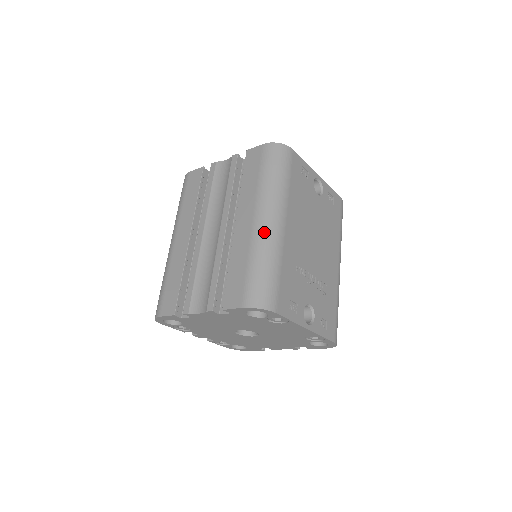
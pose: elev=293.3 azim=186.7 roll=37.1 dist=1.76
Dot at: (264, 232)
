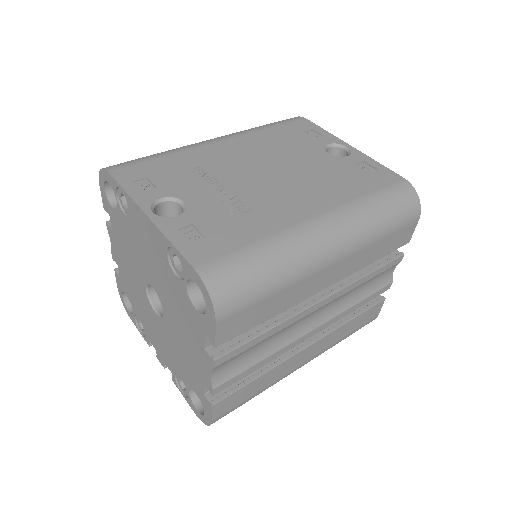
Dot at: occluded
